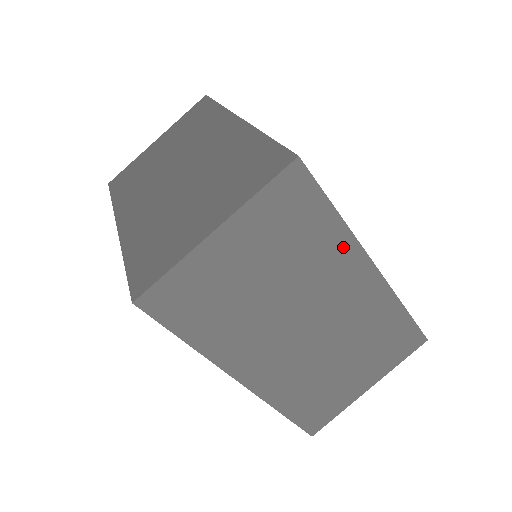
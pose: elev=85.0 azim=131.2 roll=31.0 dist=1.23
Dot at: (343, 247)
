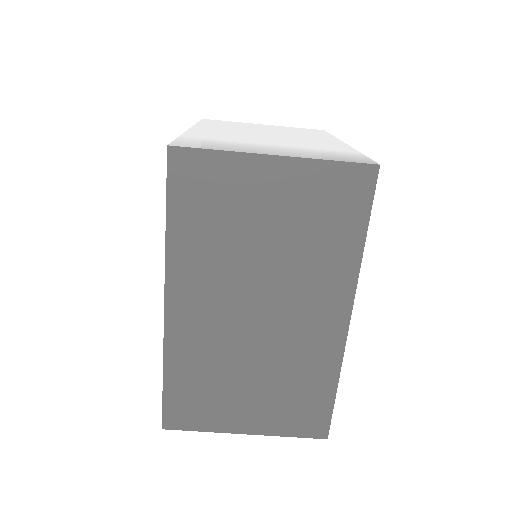
Dot at: occluded
